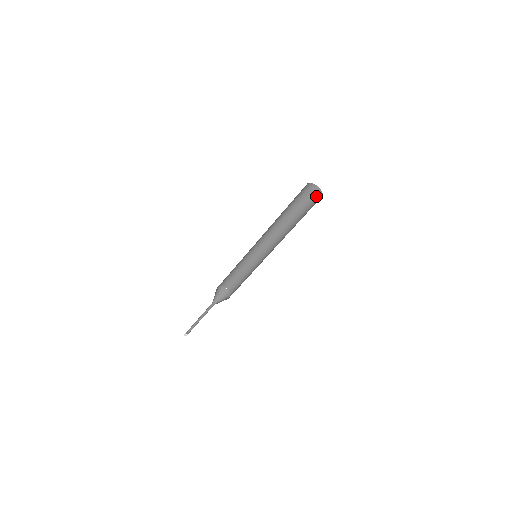
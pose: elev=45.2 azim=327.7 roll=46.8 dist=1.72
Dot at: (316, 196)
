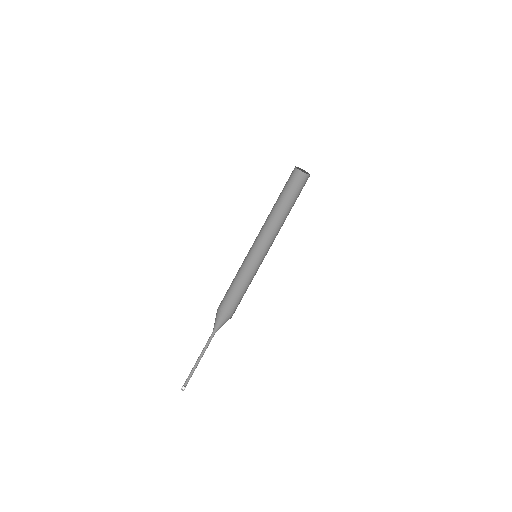
Dot at: (302, 180)
